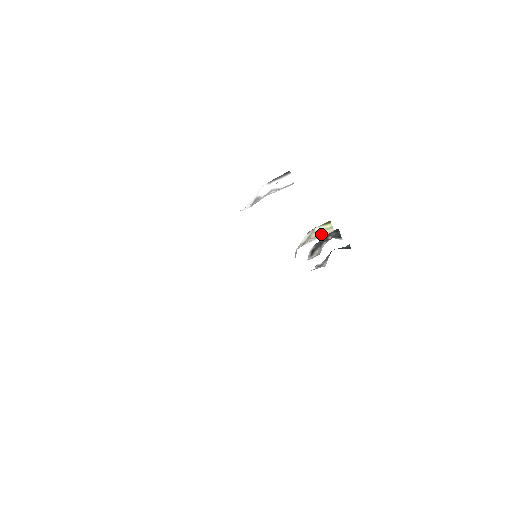
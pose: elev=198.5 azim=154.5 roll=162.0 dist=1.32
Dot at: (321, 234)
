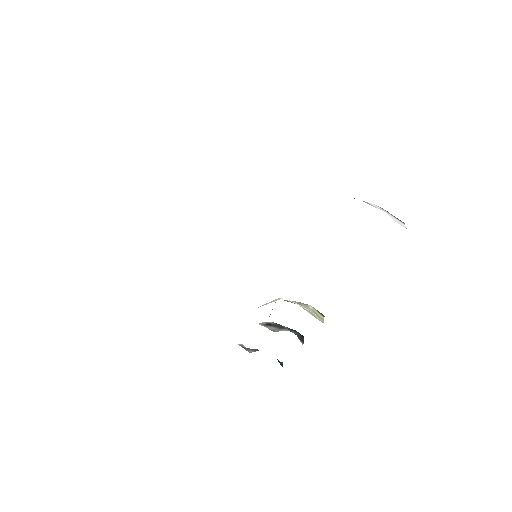
Dot at: (312, 313)
